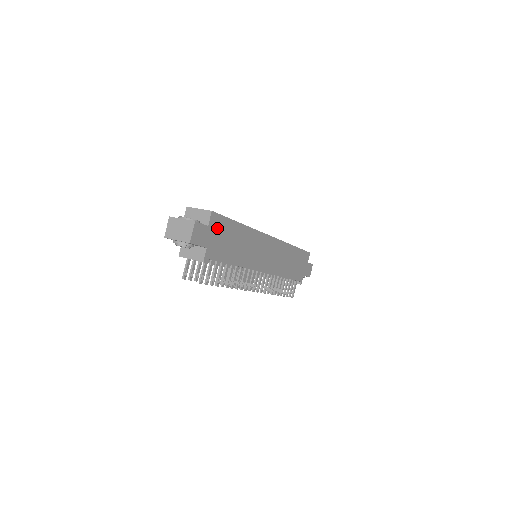
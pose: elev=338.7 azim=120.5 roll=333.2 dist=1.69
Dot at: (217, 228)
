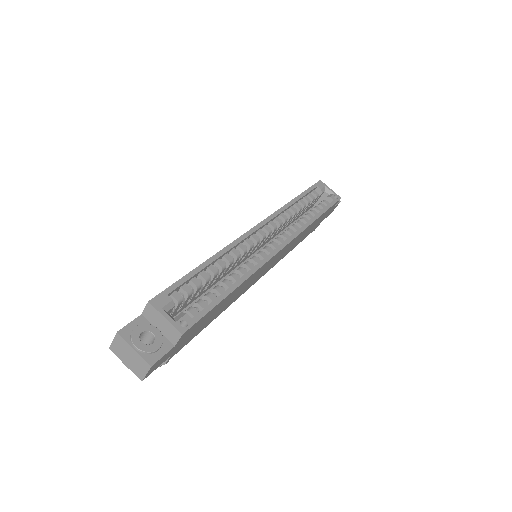
Dot at: (190, 331)
